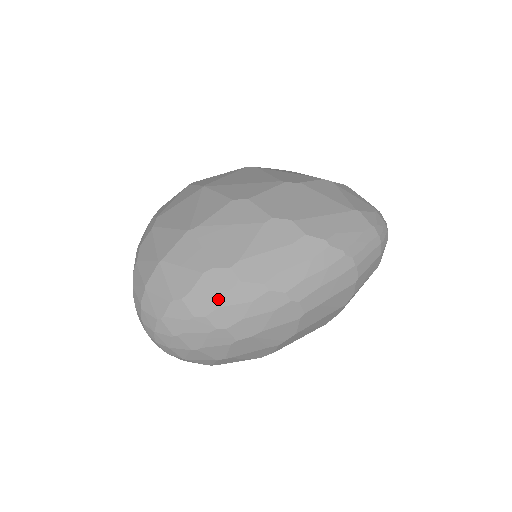
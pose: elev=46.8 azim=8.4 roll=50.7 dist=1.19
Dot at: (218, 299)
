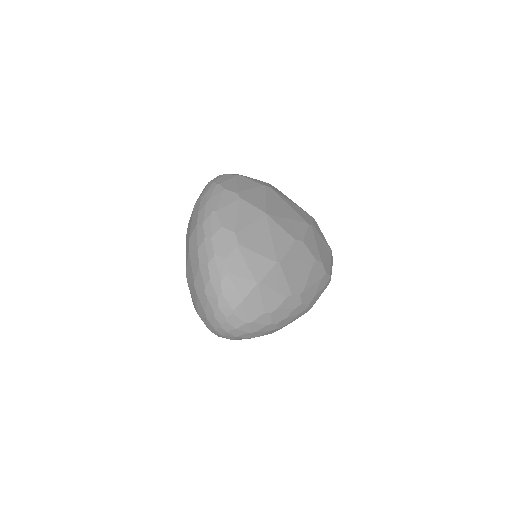
Dot at: (288, 314)
